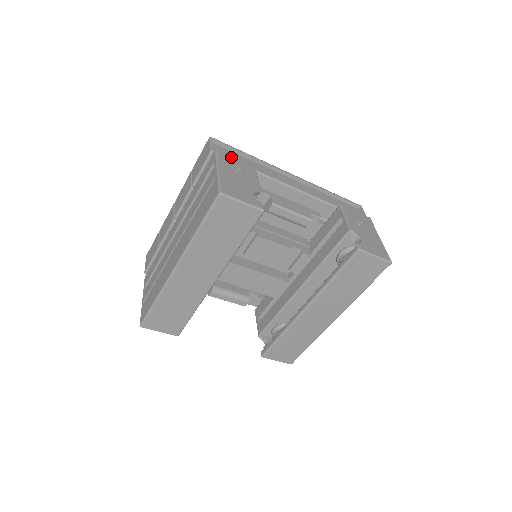
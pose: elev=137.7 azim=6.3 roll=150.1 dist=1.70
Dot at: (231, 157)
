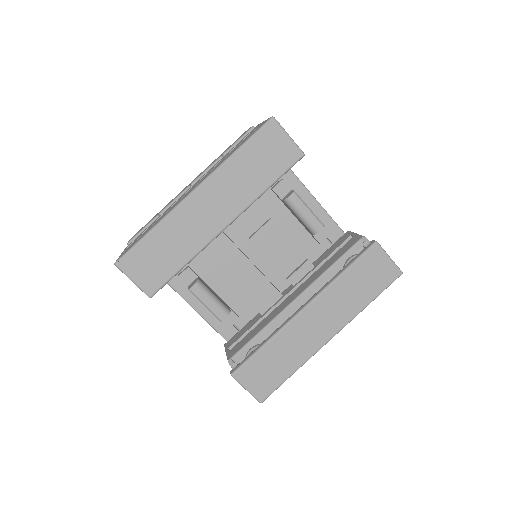
Dot at: occluded
